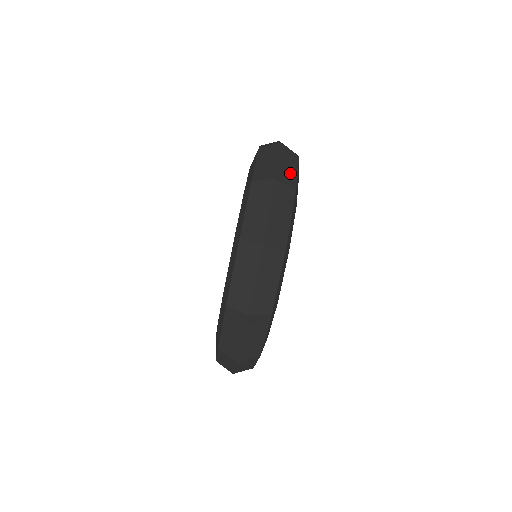
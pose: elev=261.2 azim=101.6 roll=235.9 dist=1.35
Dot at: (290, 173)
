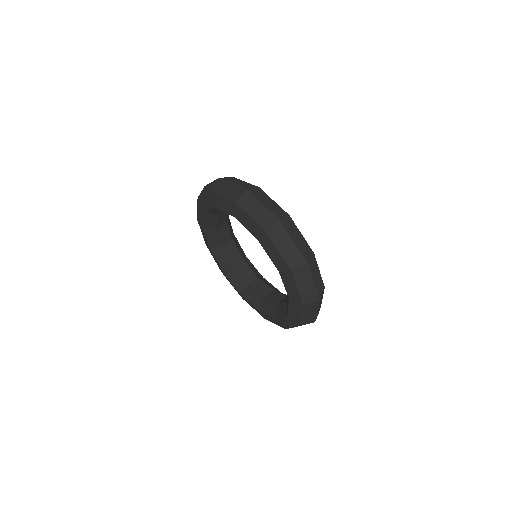
Dot at: occluded
